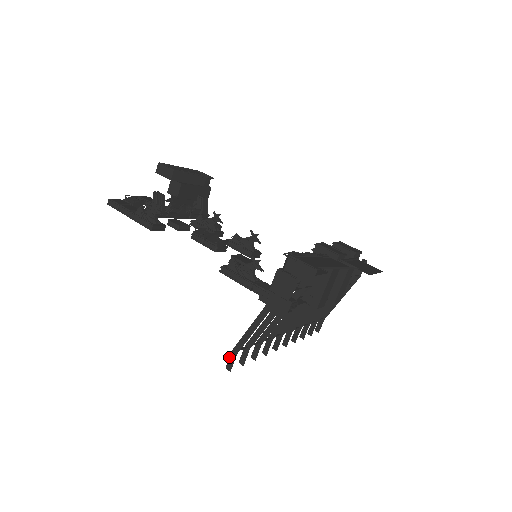
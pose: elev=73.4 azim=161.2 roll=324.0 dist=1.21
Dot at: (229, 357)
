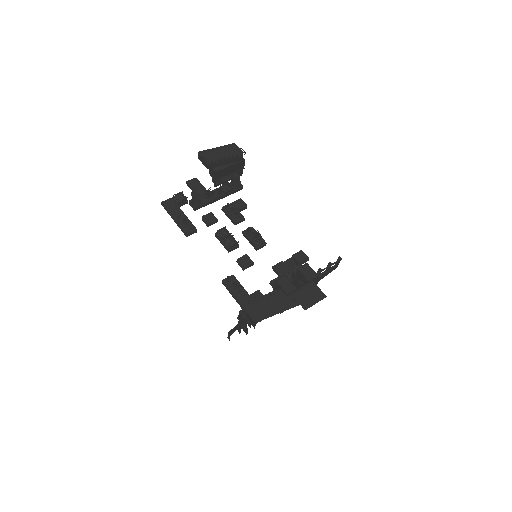
Dot at: (228, 334)
